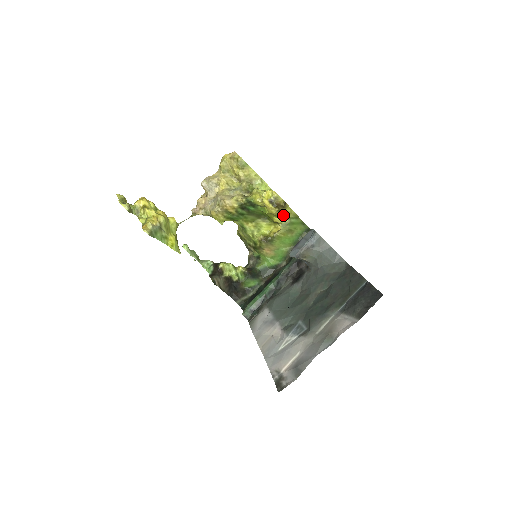
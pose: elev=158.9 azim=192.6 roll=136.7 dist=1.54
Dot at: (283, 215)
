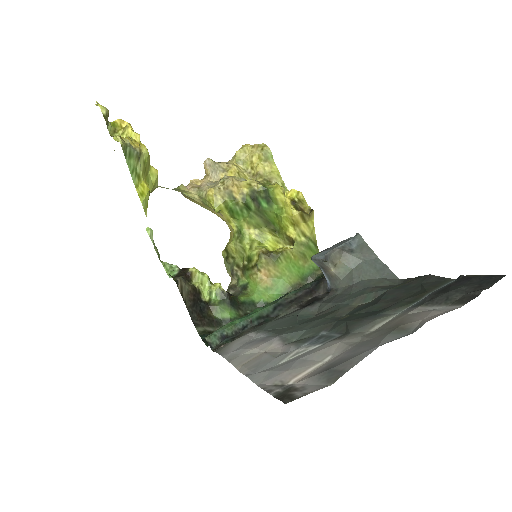
Dot at: (302, 228)
